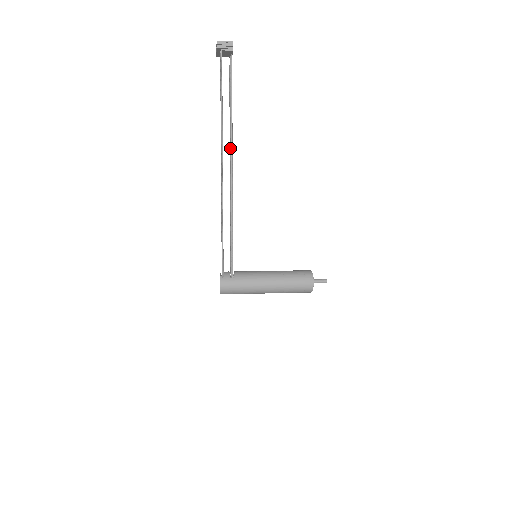
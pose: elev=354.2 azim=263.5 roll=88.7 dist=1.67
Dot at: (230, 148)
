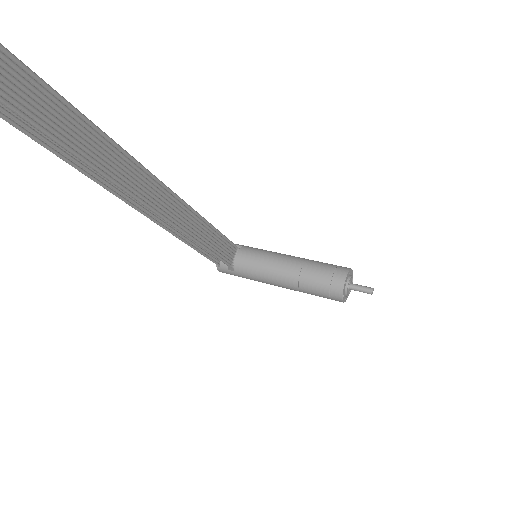
Dot at: (126, 187)
